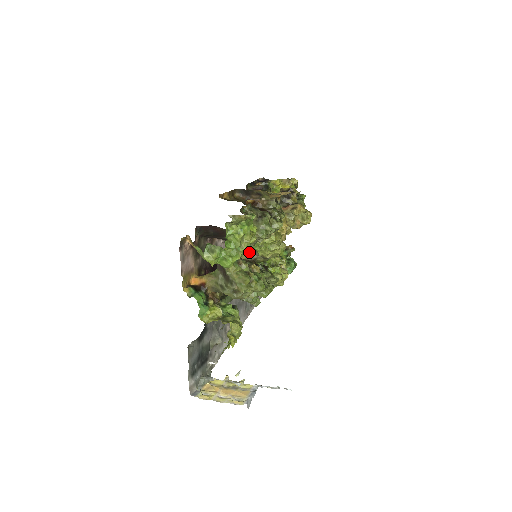
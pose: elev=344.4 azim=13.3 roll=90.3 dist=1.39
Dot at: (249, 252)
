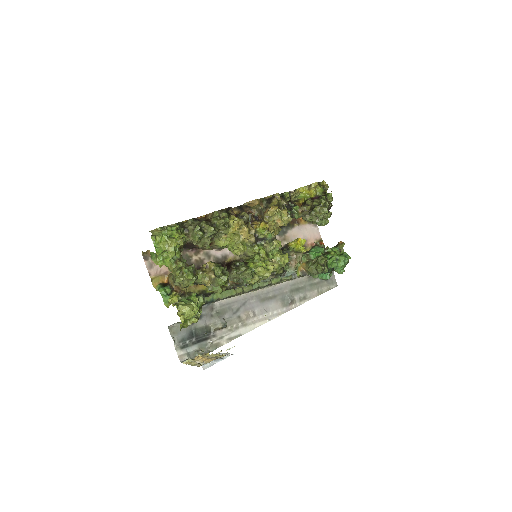
Dot at: occluded
